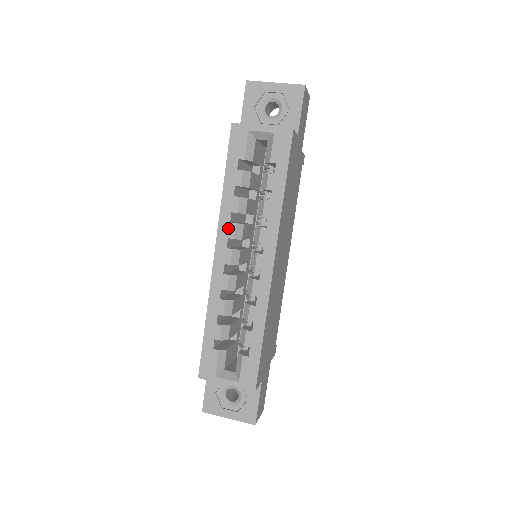
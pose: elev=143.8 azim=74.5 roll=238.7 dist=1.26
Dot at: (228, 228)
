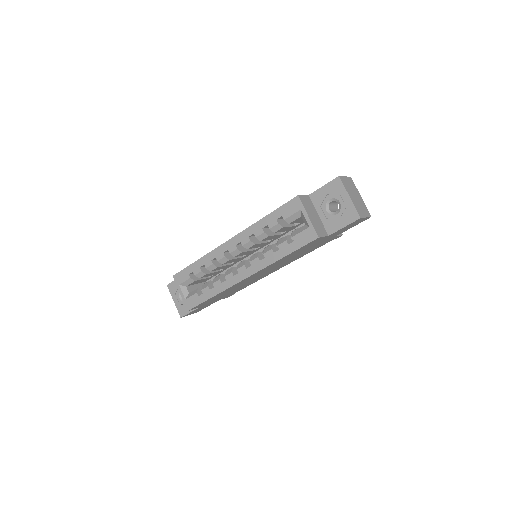
Dot at: (245, 238)
